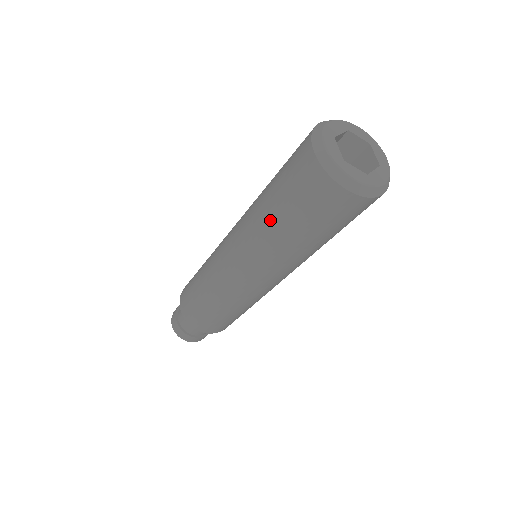
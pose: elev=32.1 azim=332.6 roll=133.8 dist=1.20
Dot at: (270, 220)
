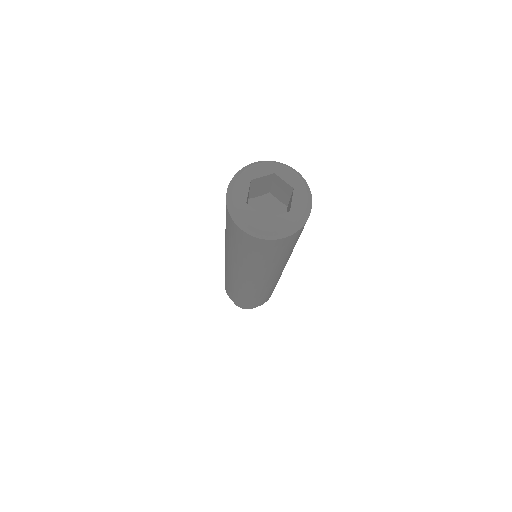
Dot at: (225, 234)
